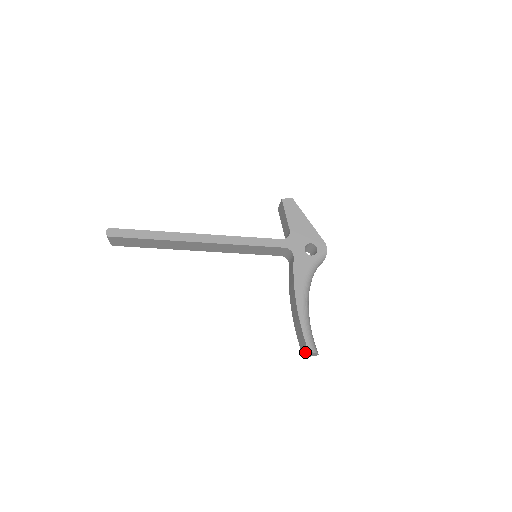
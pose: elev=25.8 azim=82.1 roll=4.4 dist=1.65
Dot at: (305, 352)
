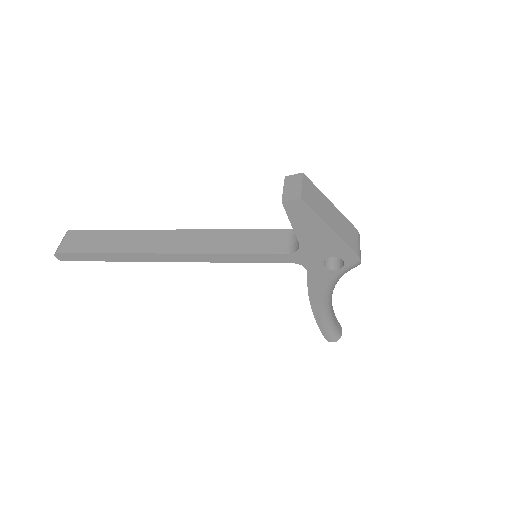
Dot at: occluded
